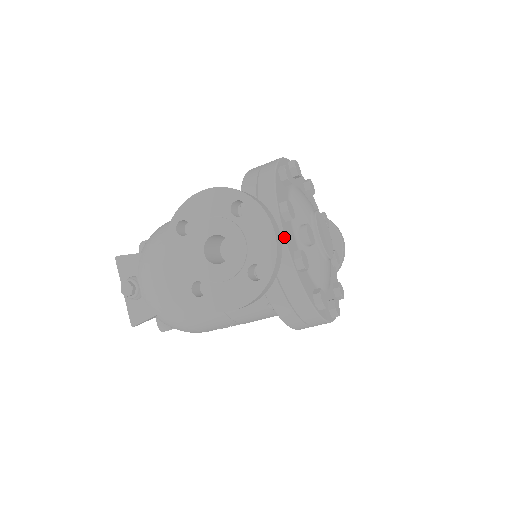
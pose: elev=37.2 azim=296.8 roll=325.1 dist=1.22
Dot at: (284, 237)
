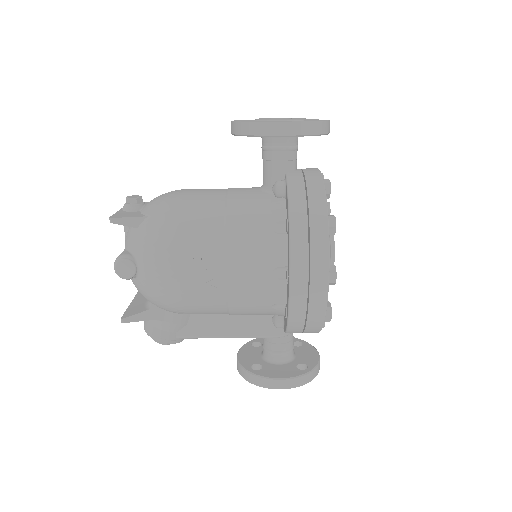
Dot at: occluded
